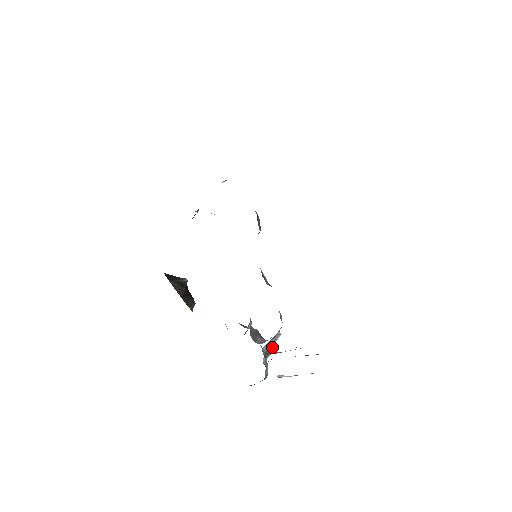
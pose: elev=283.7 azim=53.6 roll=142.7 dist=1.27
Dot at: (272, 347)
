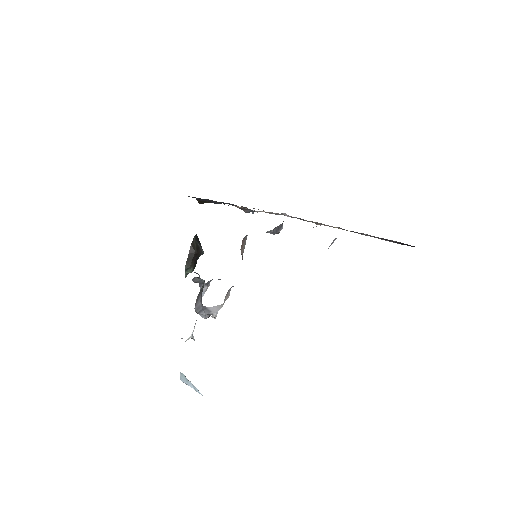
Dot at: occluded
